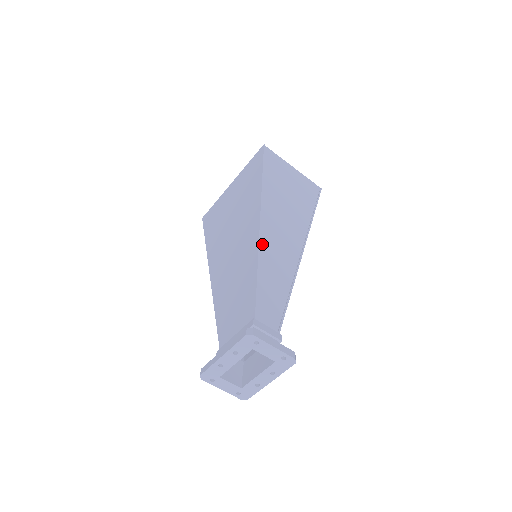
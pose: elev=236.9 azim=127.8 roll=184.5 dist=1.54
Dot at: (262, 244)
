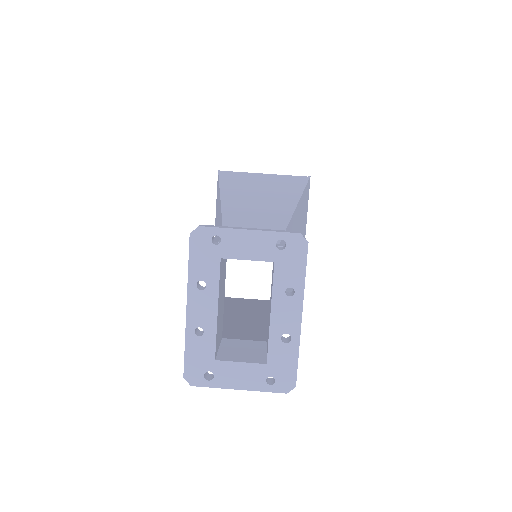
Dot at: (227, 205)
